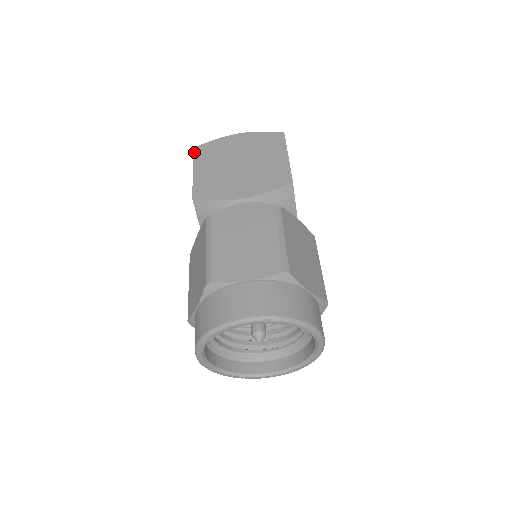
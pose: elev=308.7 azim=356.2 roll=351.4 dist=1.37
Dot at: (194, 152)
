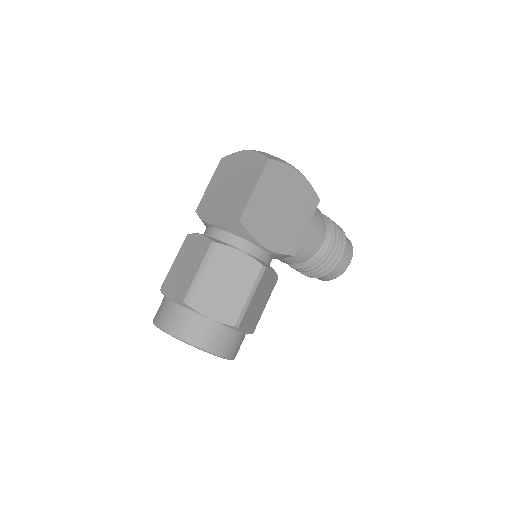
Dot at: (219, 164)
